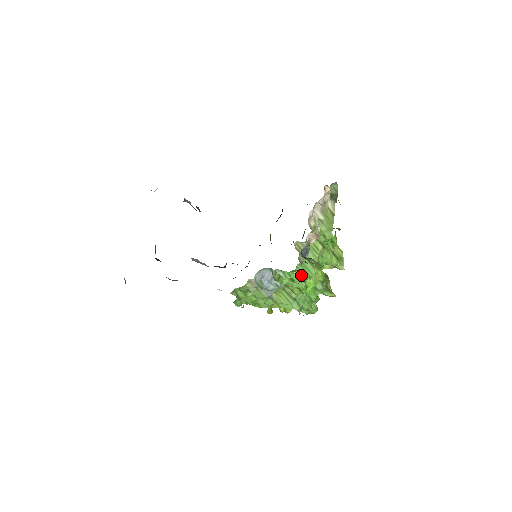
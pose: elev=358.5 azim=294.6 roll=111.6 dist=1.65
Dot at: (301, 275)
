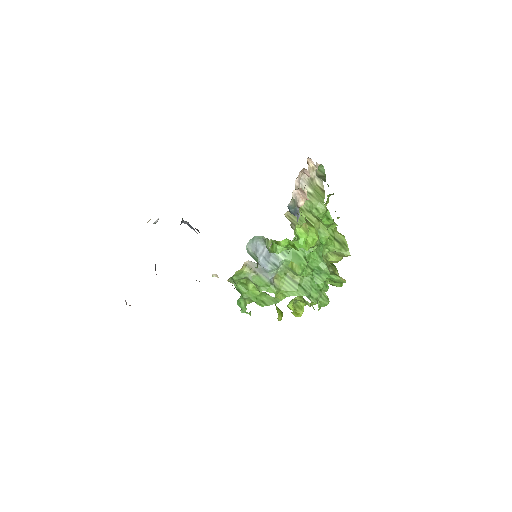
Dot at: (299, 250)
